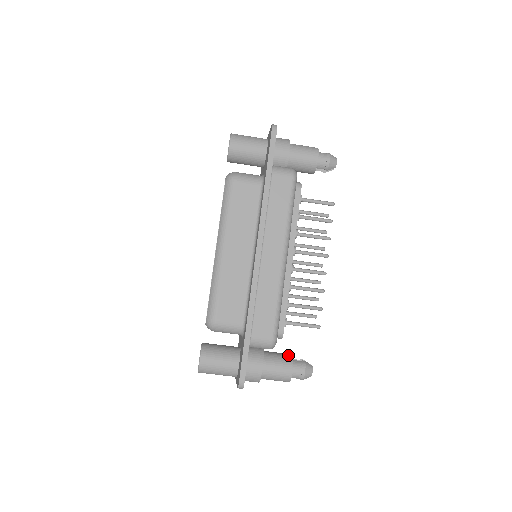
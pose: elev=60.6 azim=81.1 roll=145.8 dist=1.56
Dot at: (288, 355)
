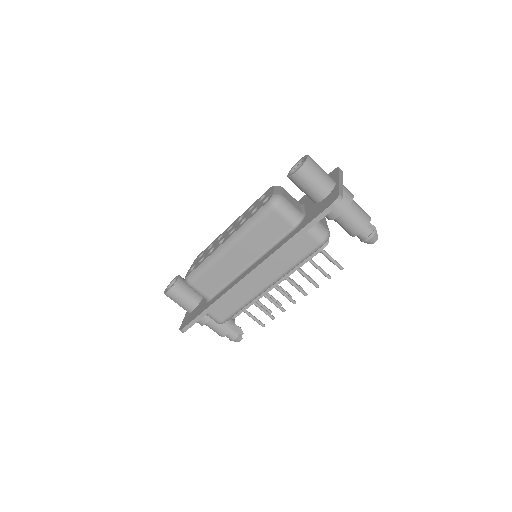
Dot at: (231, 323)
